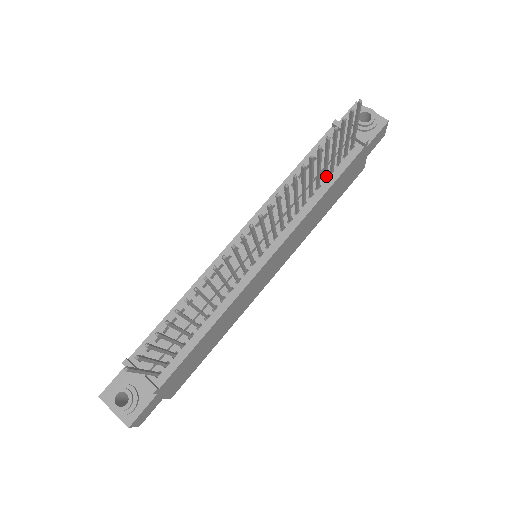
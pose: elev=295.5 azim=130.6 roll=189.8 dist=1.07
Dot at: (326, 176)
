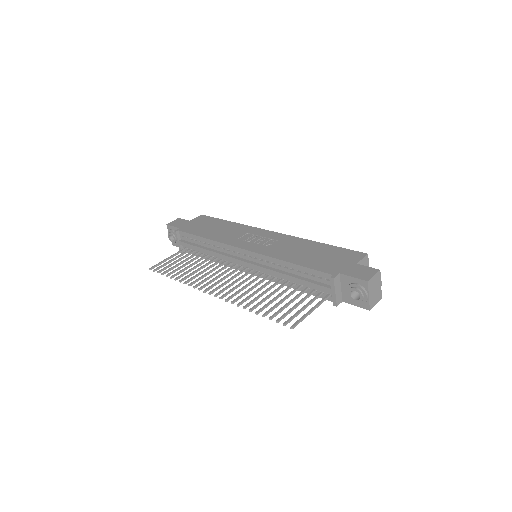
Dot at: (298, 289)
